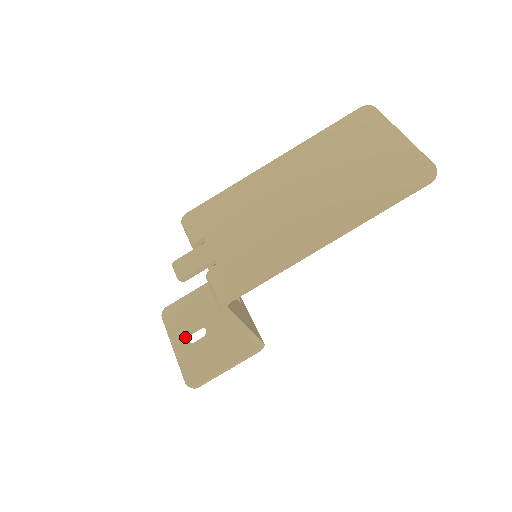
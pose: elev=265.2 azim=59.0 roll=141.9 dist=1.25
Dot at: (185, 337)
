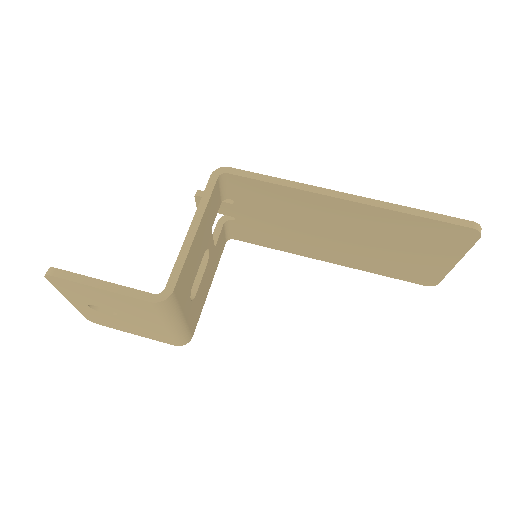
Dot at: occluded
